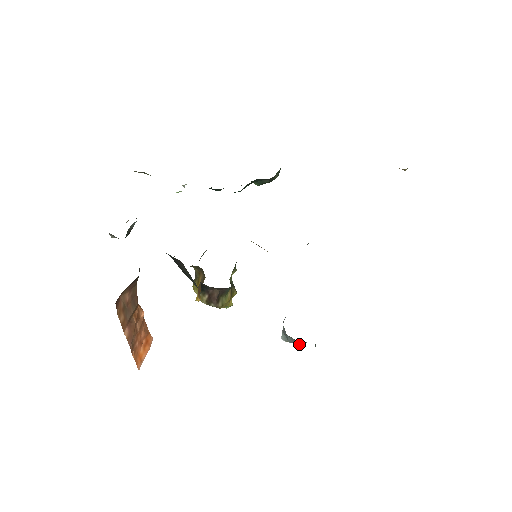
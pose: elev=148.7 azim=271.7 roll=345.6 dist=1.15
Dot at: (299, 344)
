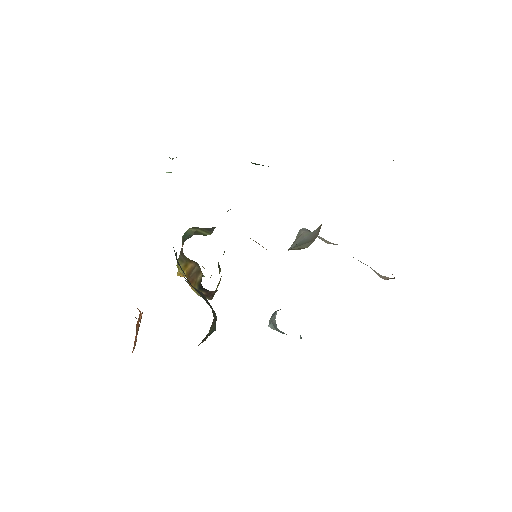
Dot at: (286, 334)
